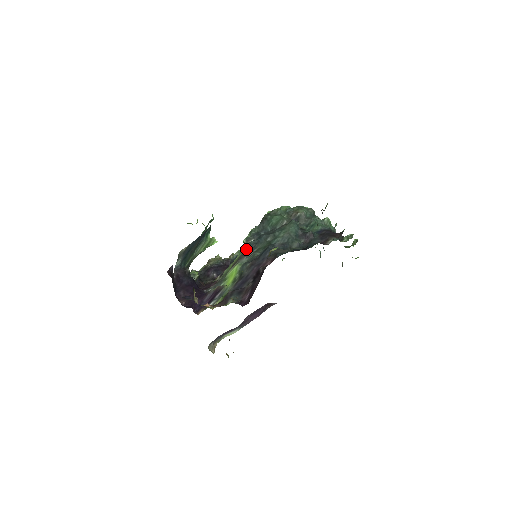
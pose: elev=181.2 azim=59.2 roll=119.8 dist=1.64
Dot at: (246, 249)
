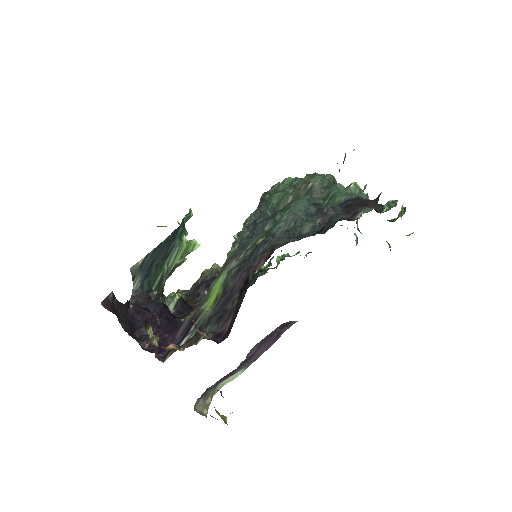
Dot at: (236, 248)
